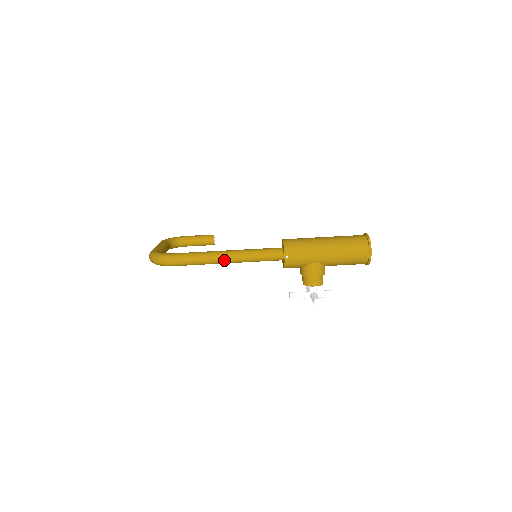
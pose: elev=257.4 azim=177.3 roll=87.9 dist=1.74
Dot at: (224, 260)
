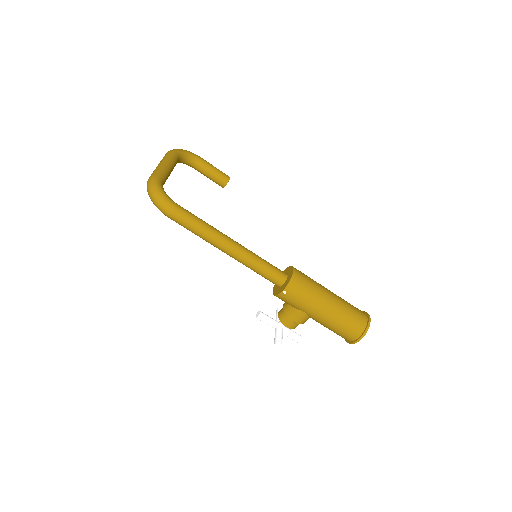
Dot at: (223, 249)
